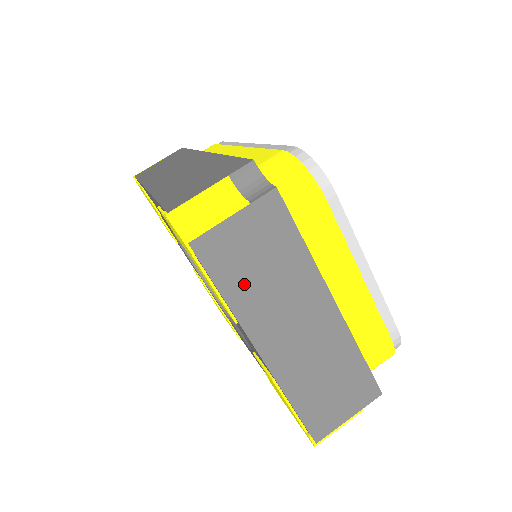
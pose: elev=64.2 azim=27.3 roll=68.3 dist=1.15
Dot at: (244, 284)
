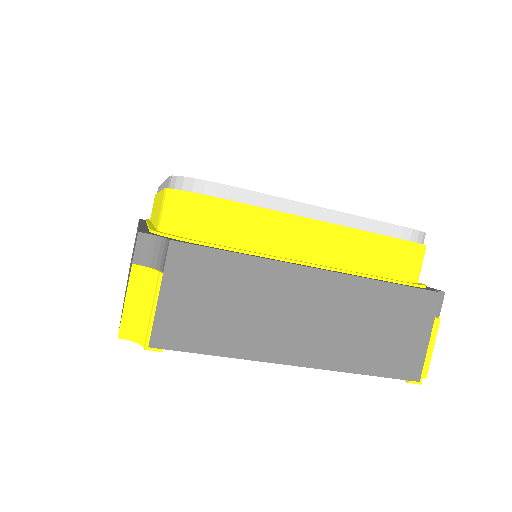
Dot at: (224, 331)
